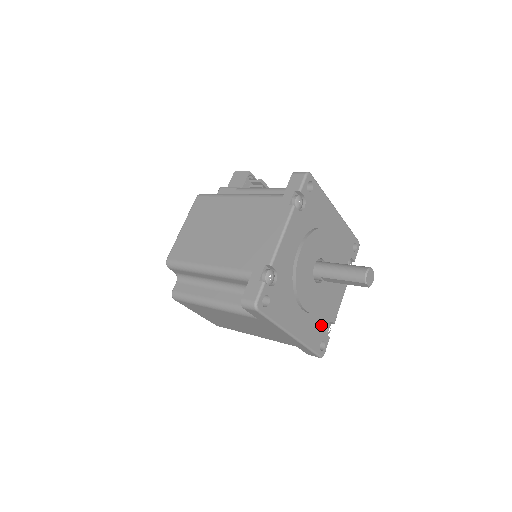
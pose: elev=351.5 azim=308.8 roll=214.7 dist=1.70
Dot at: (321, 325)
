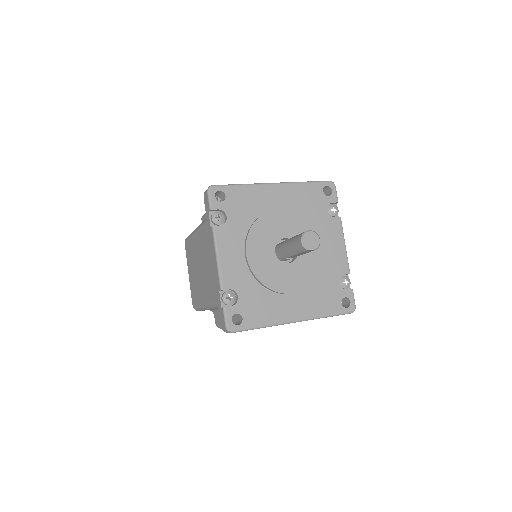
Dot at: (330, 288)
